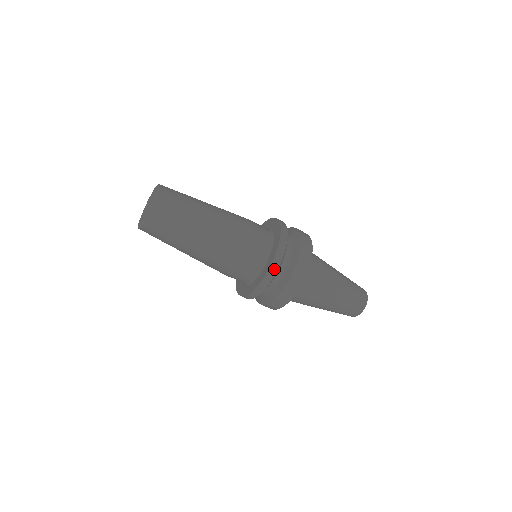
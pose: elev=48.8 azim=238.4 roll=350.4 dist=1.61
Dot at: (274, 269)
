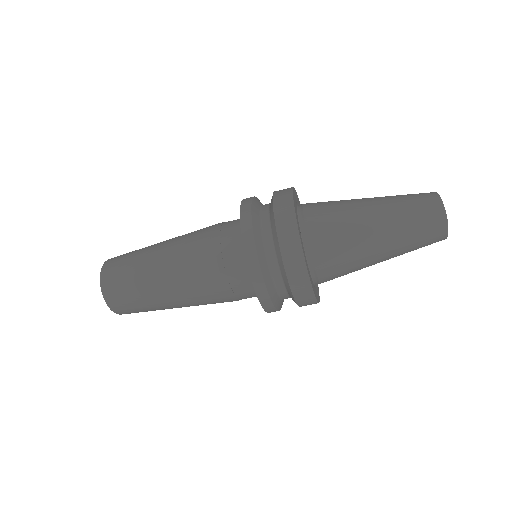
Dot at: (258, 278)
